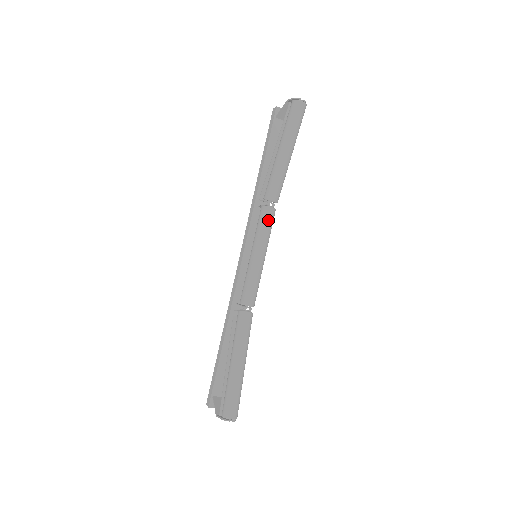
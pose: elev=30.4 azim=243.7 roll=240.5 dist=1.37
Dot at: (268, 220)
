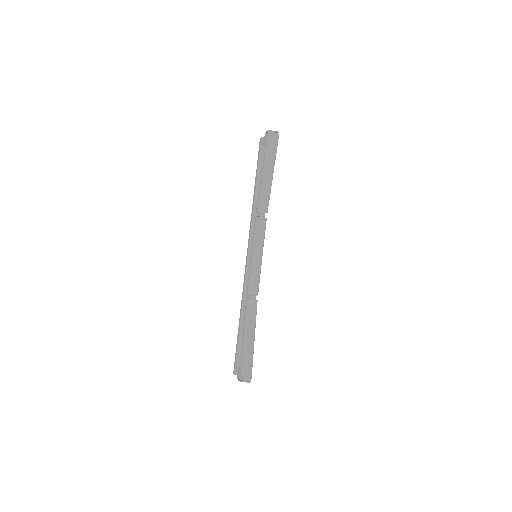
Dot at: (260, 227)
